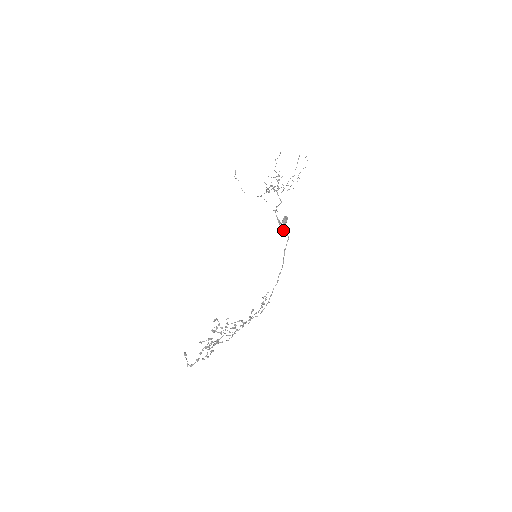
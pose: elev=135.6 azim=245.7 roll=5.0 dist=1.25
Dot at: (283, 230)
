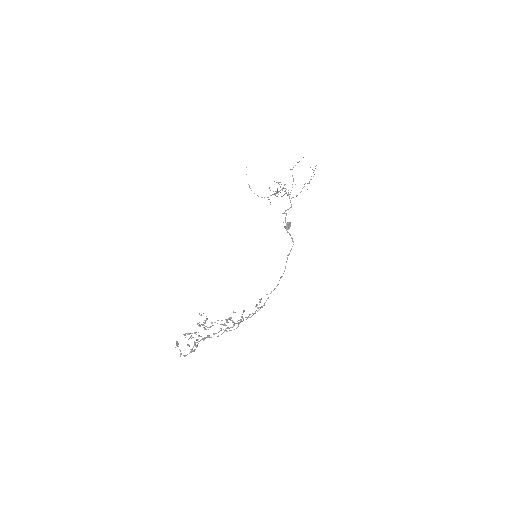
Dot at: (290, 235)
